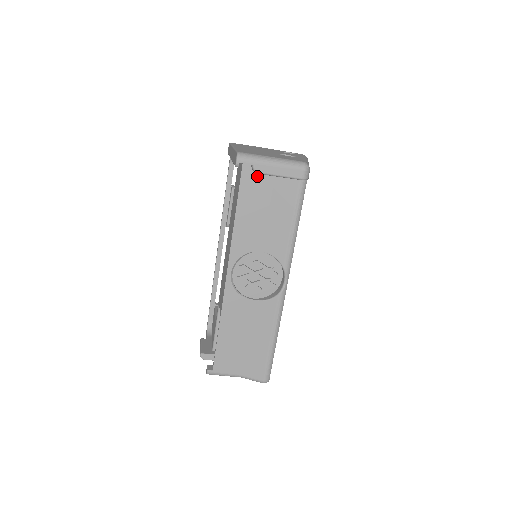
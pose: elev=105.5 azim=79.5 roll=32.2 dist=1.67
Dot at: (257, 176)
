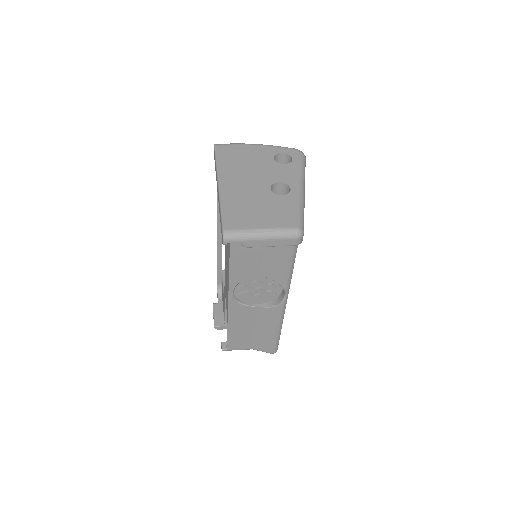
Dot at: occluded
